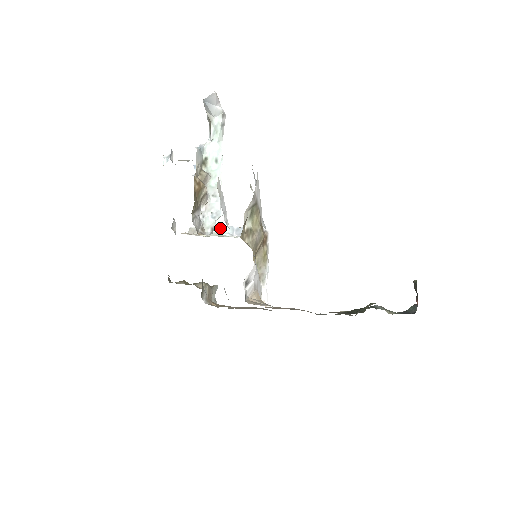
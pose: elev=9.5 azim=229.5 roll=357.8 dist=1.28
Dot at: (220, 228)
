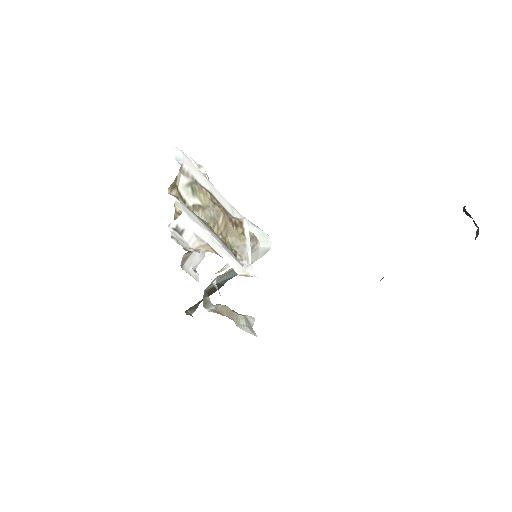
Dot at: occluded
